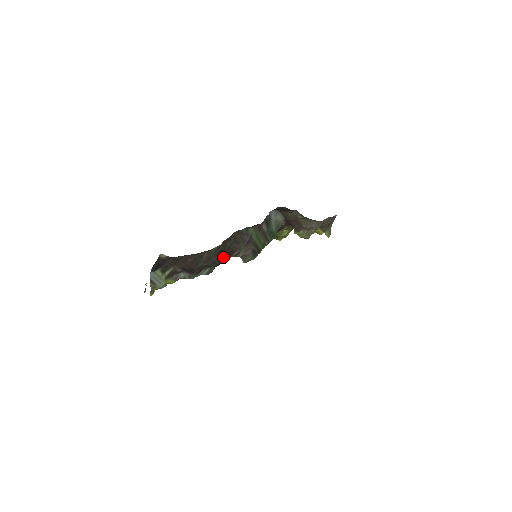
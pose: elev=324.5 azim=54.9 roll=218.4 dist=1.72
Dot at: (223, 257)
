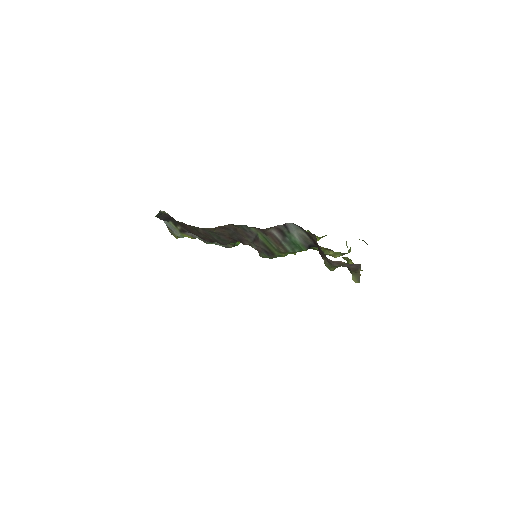
Dot at: (228, 240)
